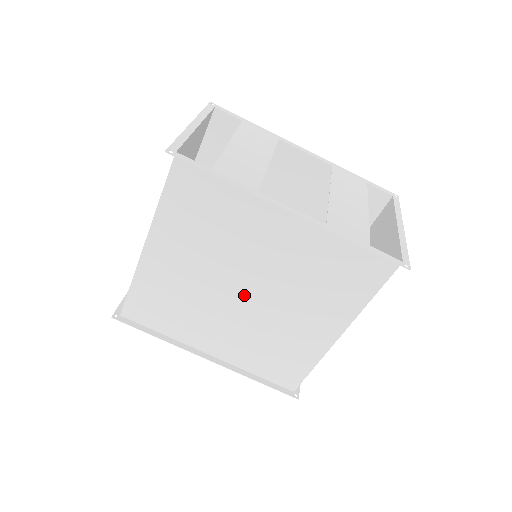
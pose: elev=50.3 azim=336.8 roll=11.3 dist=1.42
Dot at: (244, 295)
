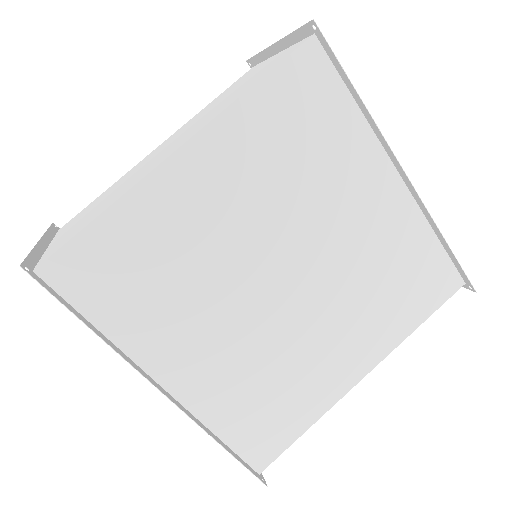
Dot at: (280, 283)
